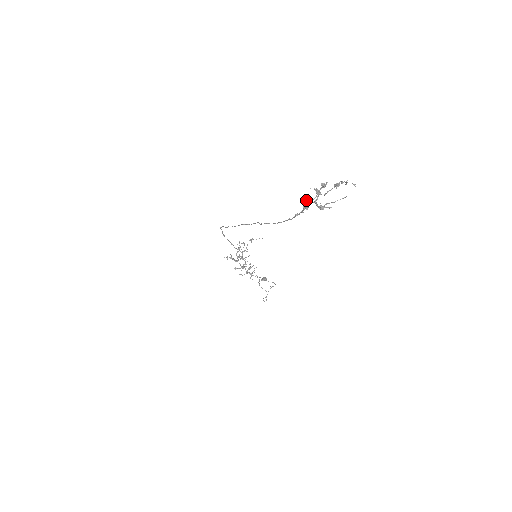
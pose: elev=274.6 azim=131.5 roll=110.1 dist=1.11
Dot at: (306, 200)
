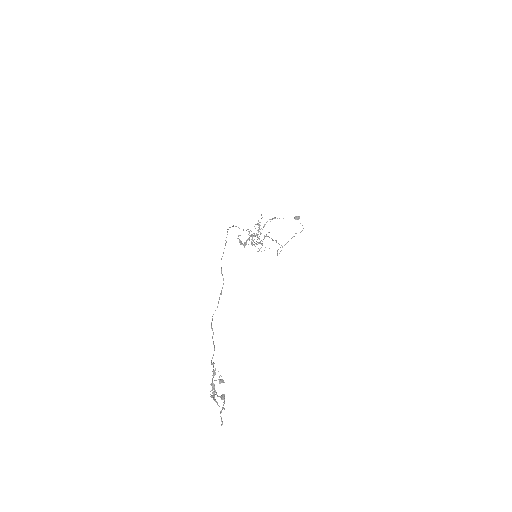
Dot at: (215, 370)
